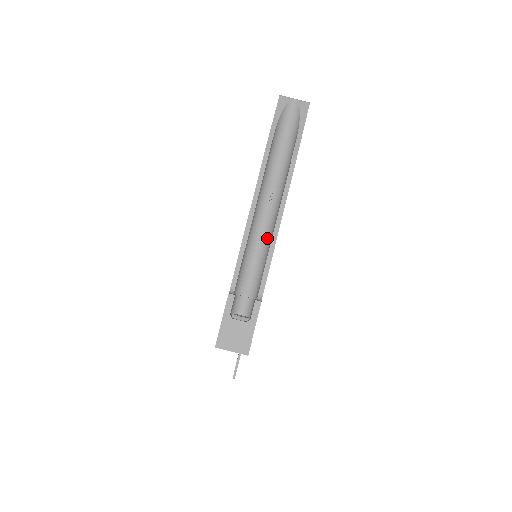
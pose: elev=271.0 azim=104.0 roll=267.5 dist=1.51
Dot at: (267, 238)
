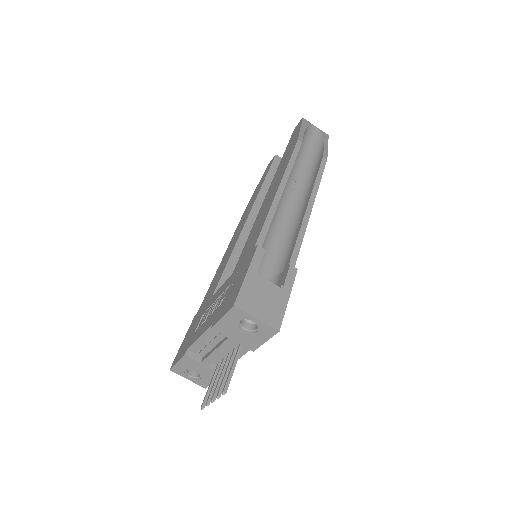
Dot at: (291, 220)
